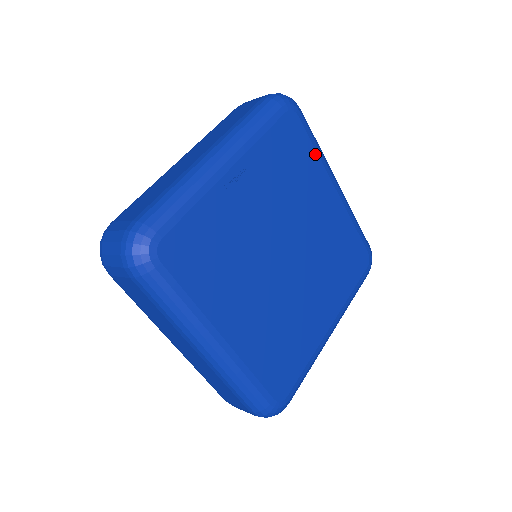
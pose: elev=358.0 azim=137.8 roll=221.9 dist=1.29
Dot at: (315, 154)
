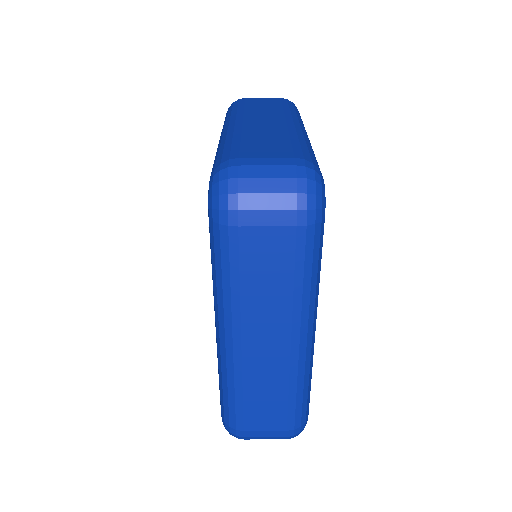
Dot at: occluded
